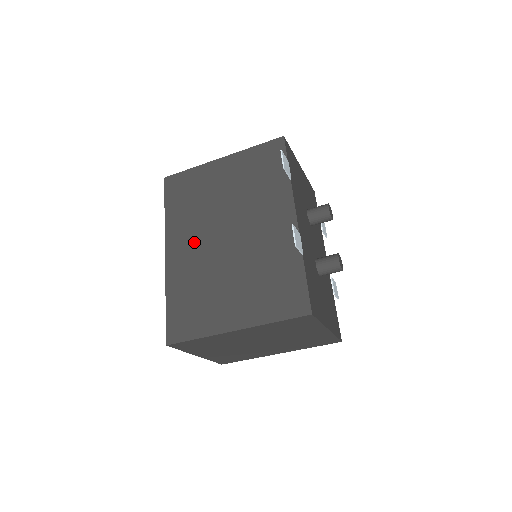
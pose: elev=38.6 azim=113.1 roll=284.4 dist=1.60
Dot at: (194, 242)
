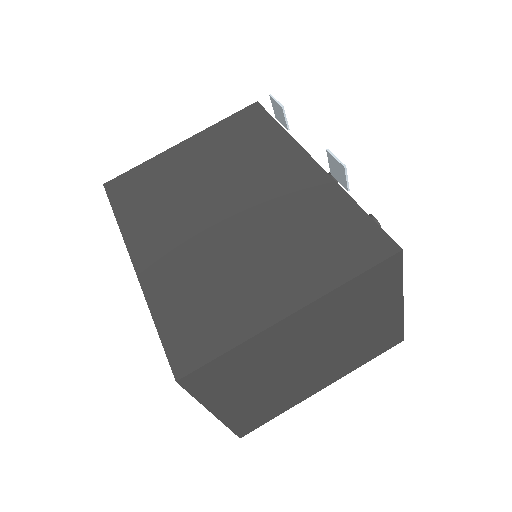
Dot at: (175, 234)
